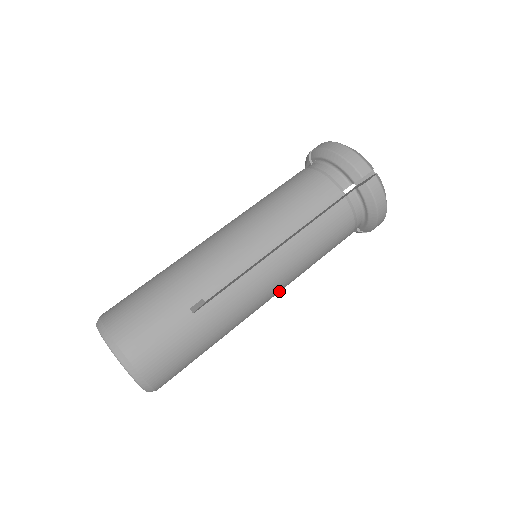
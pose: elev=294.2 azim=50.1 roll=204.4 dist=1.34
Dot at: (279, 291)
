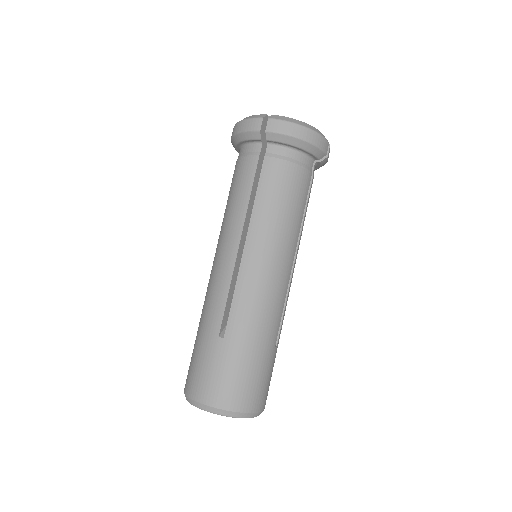
Dot at: occluded
